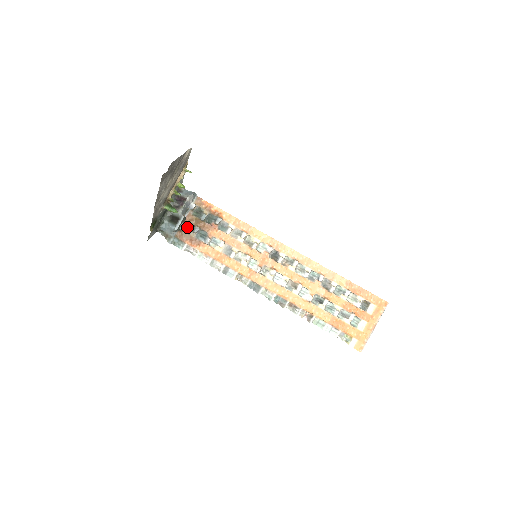
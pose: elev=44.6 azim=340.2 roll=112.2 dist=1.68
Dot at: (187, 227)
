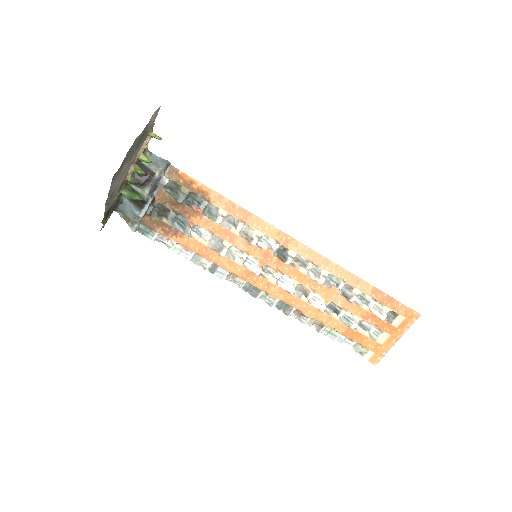
Dot at: (157, 209)
